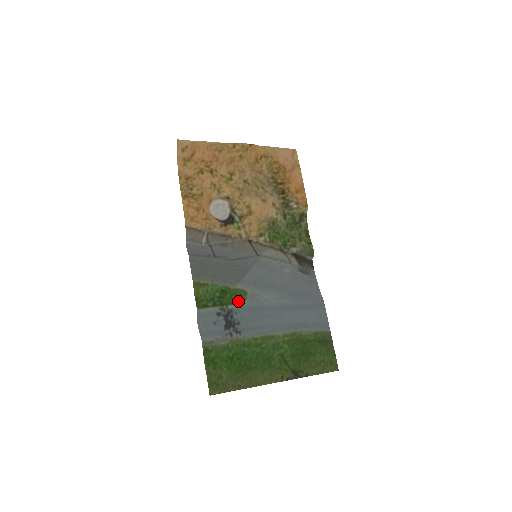
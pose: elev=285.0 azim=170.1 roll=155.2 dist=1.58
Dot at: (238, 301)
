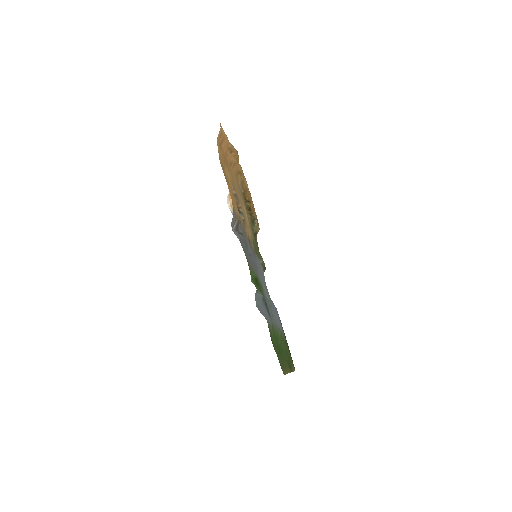
Dot at: (263, 292)
